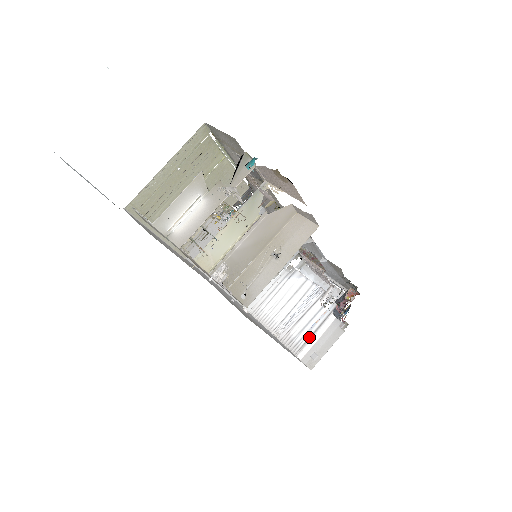
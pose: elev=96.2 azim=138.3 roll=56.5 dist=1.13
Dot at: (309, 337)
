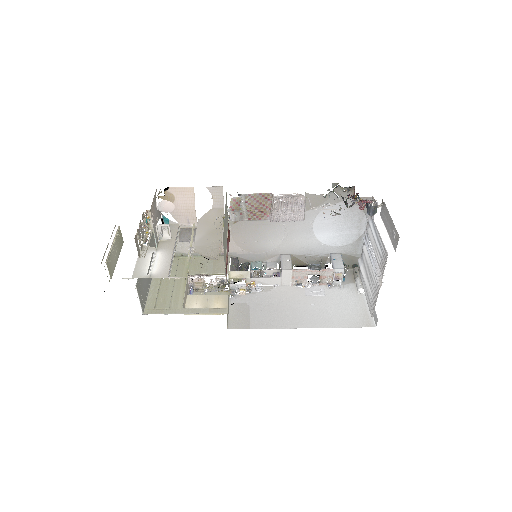
Dot at: (381, 241)
